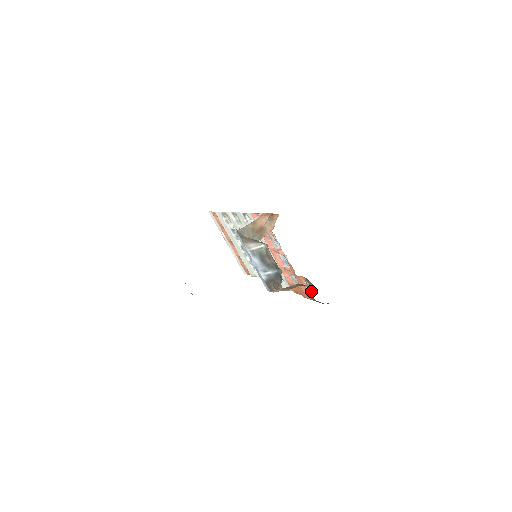
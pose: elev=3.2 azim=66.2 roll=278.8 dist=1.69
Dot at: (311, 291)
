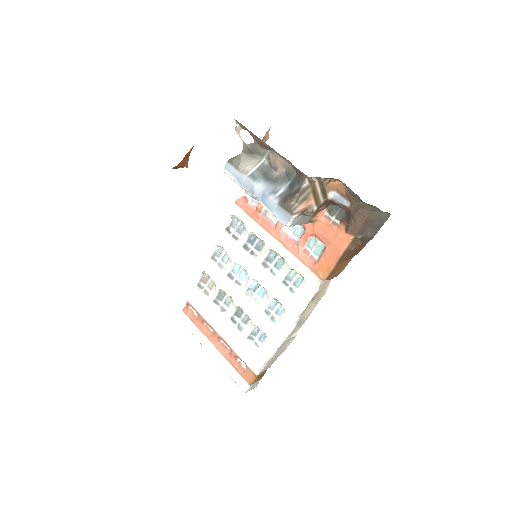
Dot at: (342, 190)
